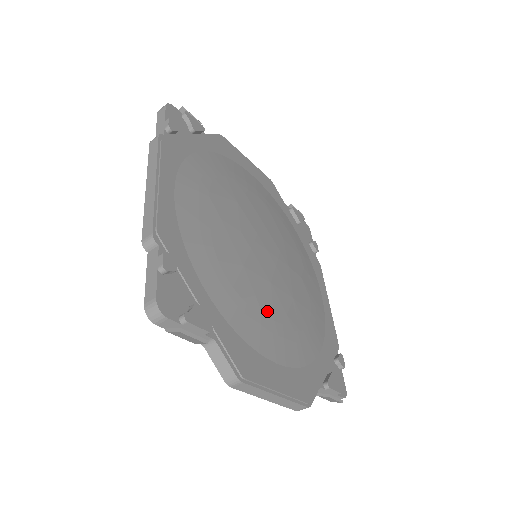
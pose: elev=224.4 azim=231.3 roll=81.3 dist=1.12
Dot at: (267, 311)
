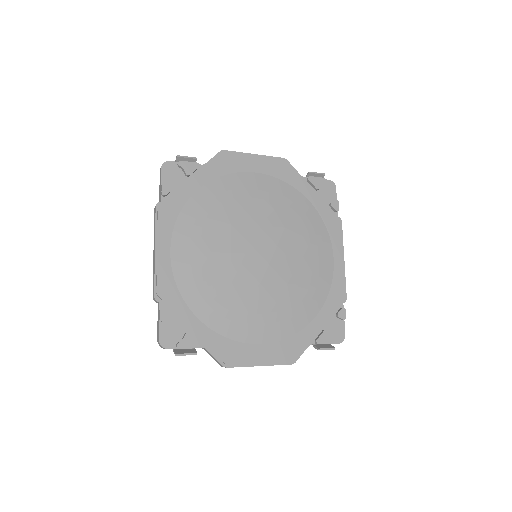
Dot at: (254, 309)
